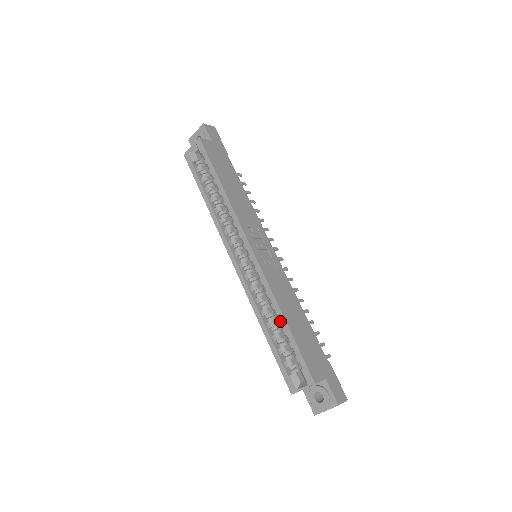
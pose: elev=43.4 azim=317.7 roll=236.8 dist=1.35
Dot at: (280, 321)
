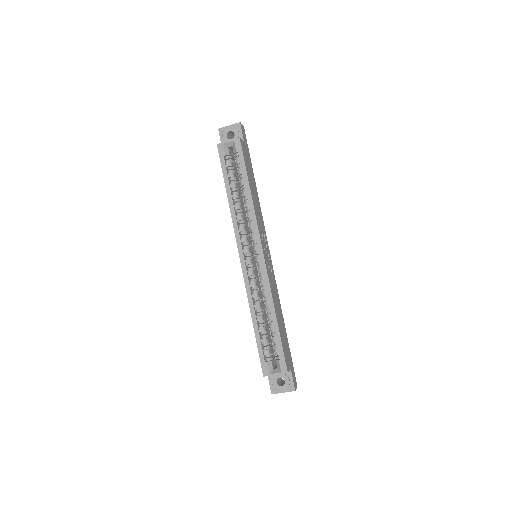
Dot at: (271, 318)
